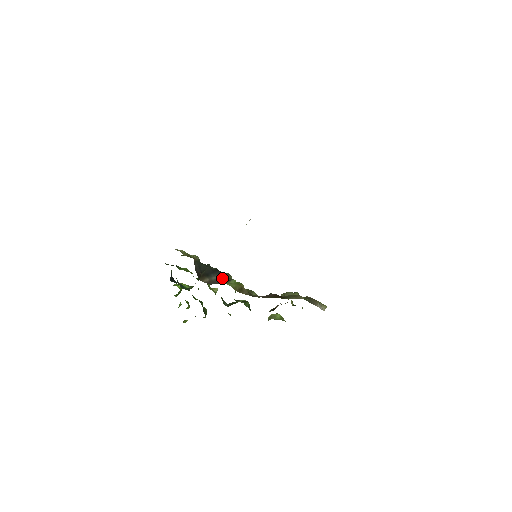
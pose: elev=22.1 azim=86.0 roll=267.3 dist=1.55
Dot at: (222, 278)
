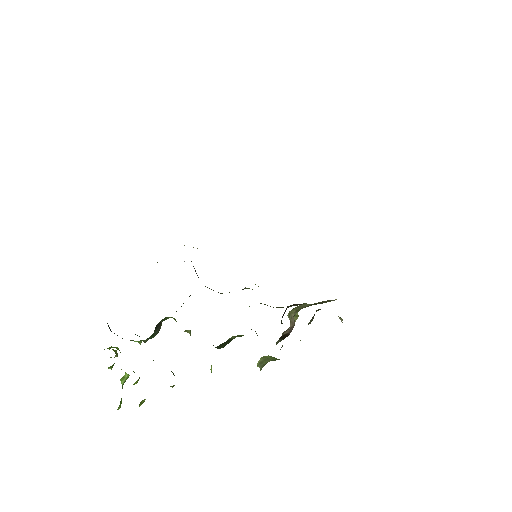
Dot at: occluded
